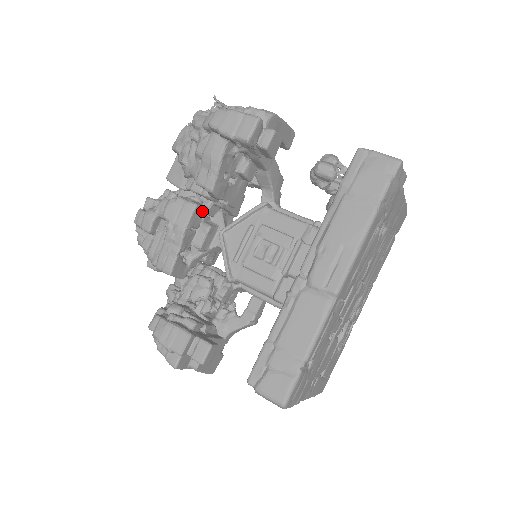
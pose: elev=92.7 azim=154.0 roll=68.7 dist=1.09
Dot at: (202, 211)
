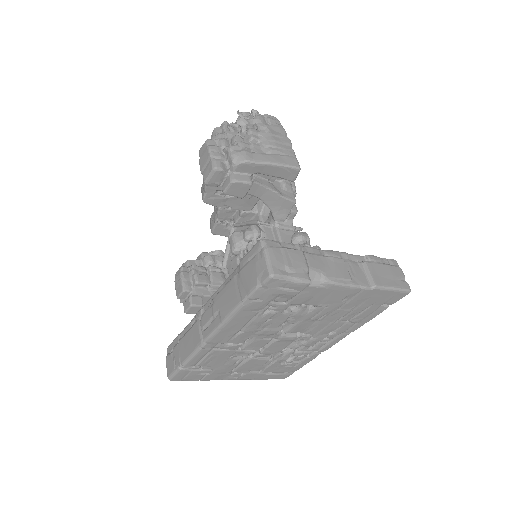
Dot at: occluded
